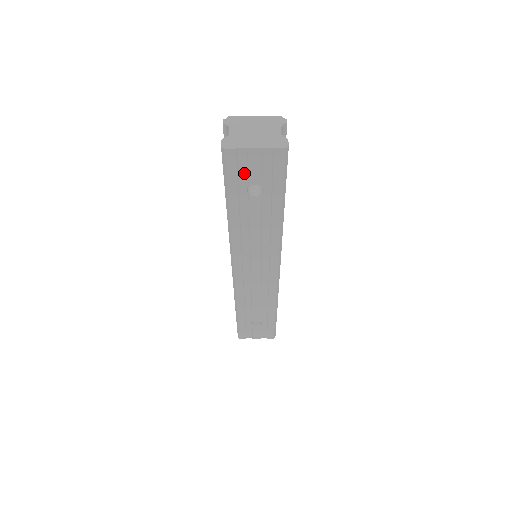
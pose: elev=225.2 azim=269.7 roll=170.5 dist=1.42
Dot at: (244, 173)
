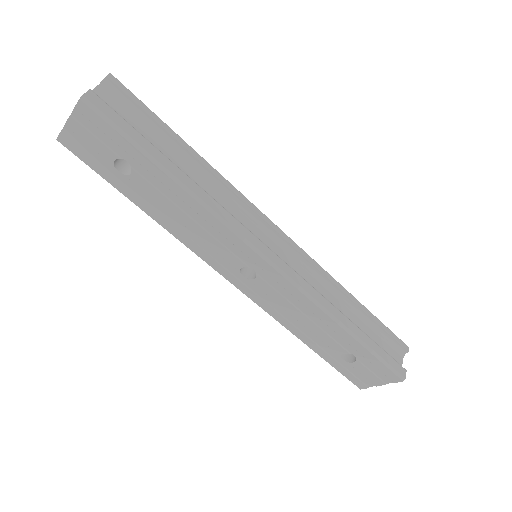
Dot at: (96, 154)
